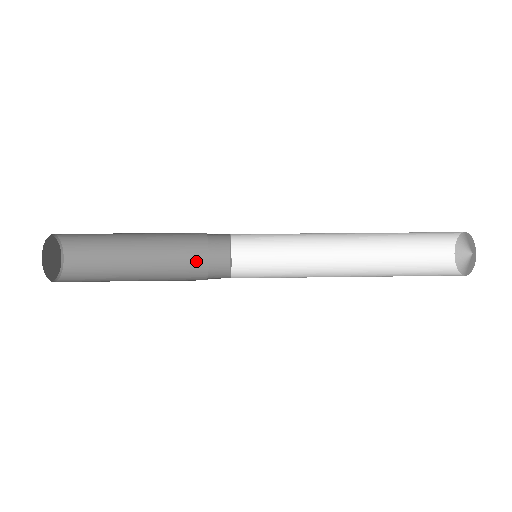
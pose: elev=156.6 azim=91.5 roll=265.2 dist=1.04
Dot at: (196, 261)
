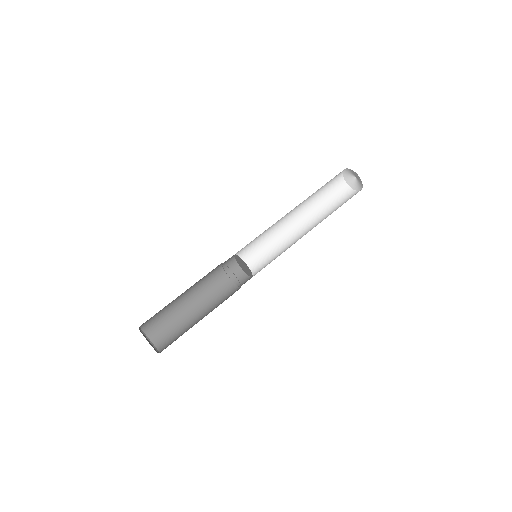
Dot at: (224, 285)
